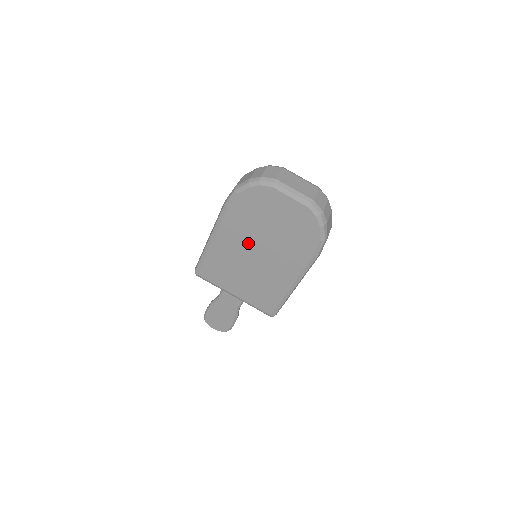
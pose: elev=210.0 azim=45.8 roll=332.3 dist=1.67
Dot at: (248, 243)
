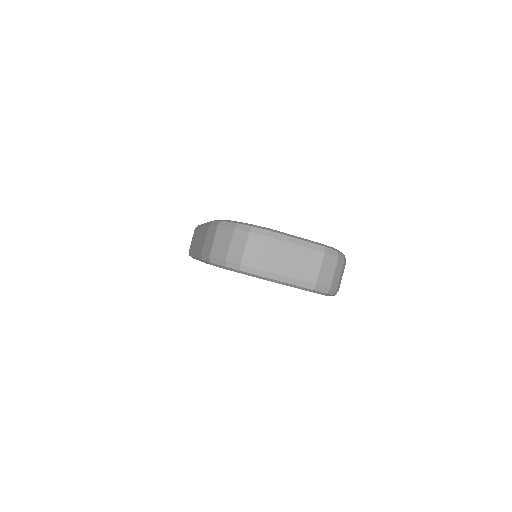
Dot at: occluded
